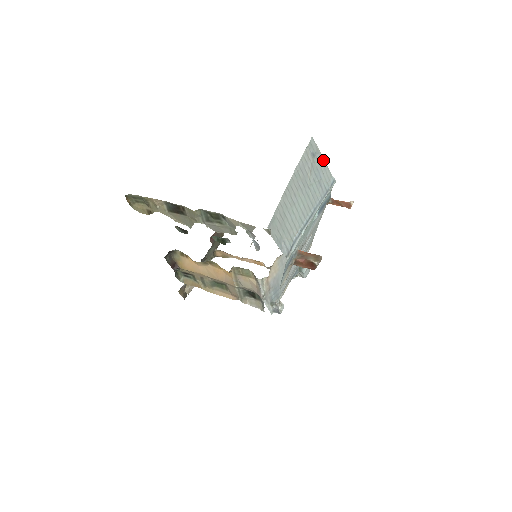
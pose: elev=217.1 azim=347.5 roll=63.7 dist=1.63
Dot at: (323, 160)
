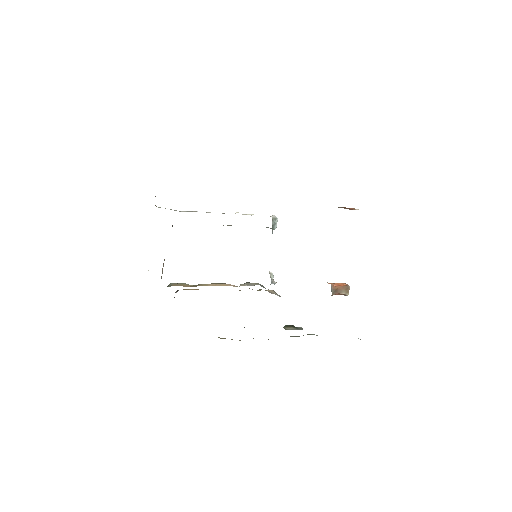
Dot at: occluded
